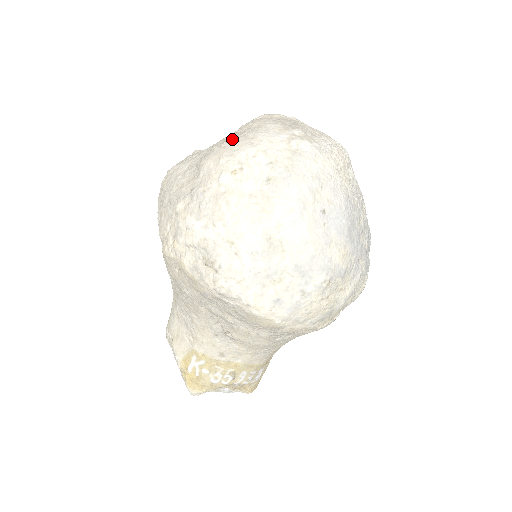
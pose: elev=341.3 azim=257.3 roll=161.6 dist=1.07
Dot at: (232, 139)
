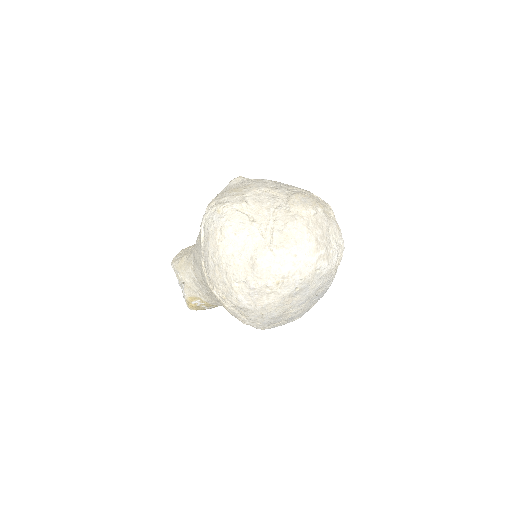
Dot at: (281, 248)
